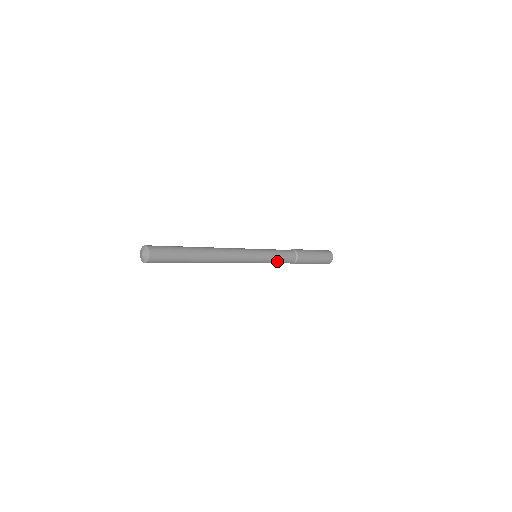
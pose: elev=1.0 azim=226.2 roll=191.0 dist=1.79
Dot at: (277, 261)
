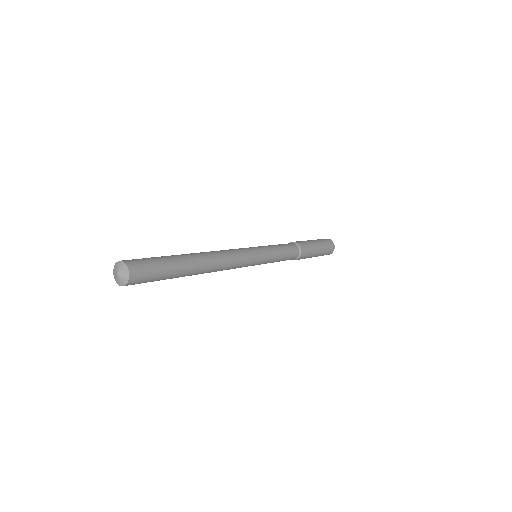
Dot at: (279, 260)
